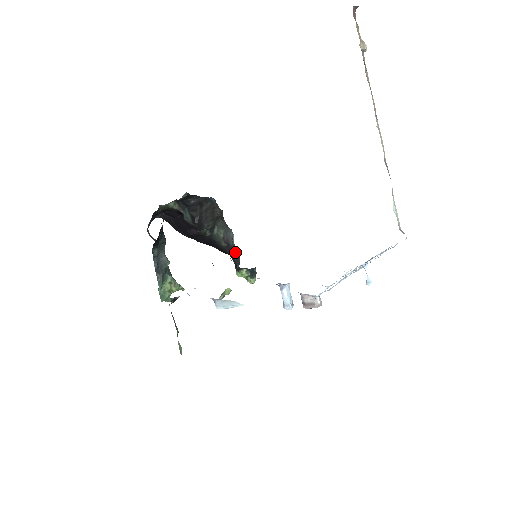
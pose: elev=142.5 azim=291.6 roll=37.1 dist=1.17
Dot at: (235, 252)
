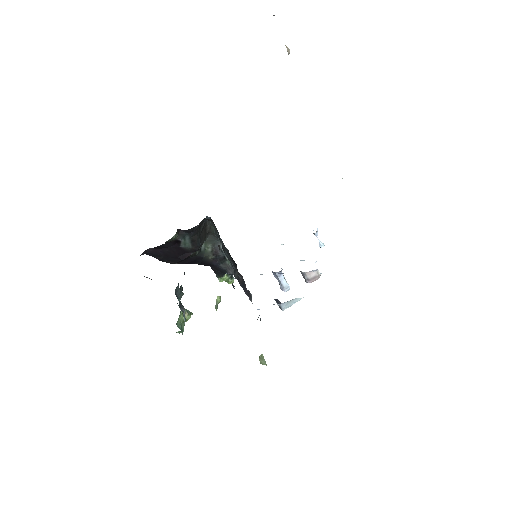
Dot at: (223, 260)
